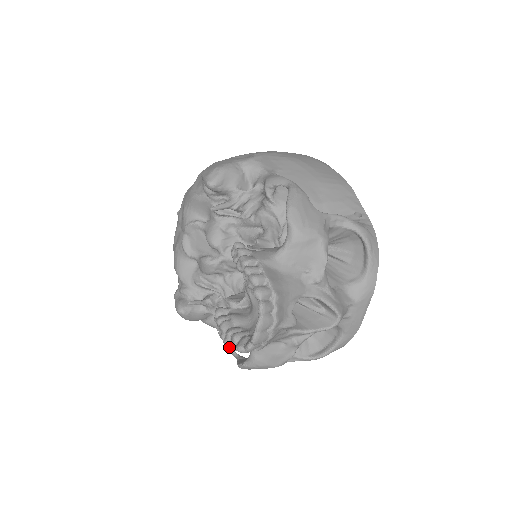
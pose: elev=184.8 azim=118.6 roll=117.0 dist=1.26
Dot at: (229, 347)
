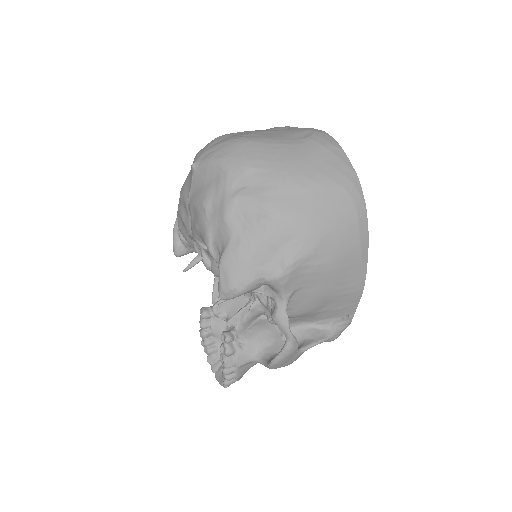
Dot at: (211, 271)
